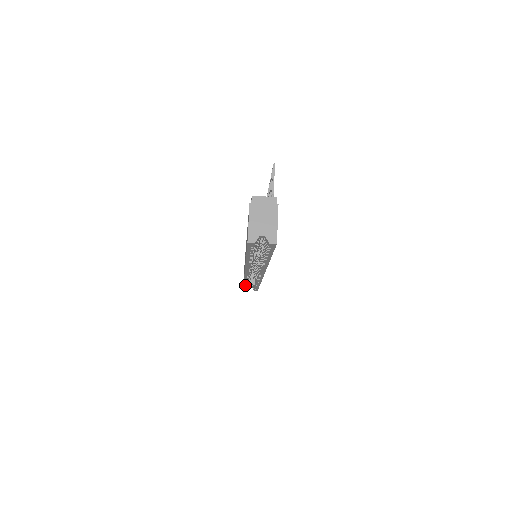
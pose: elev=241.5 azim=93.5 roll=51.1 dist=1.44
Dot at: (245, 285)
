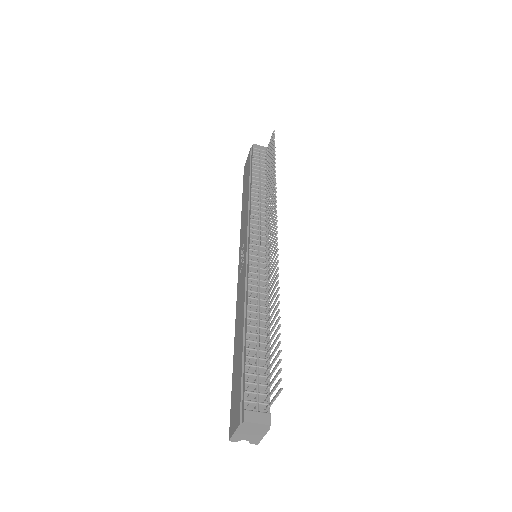
Dot at: occluded
